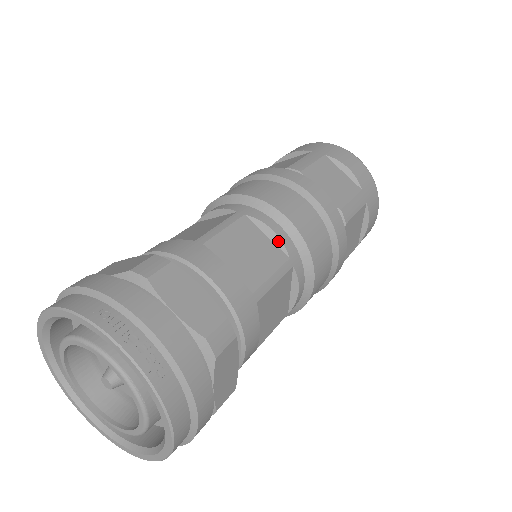
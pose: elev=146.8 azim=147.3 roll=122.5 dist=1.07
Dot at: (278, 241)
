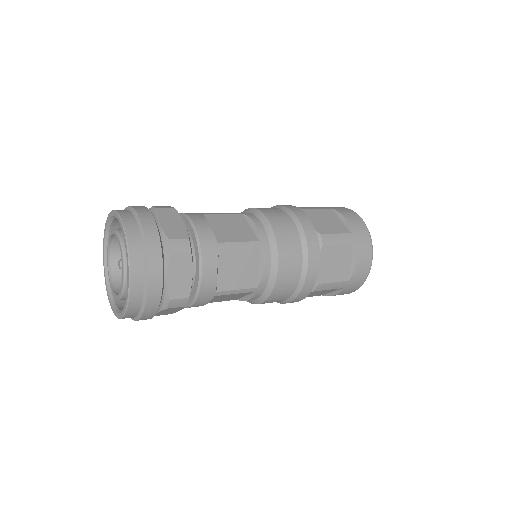
Dot at: occluded
